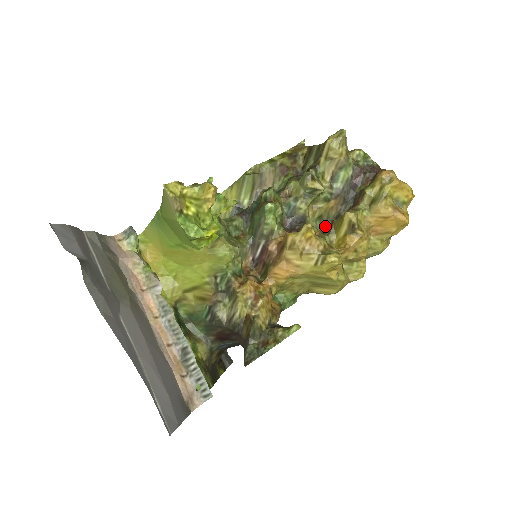
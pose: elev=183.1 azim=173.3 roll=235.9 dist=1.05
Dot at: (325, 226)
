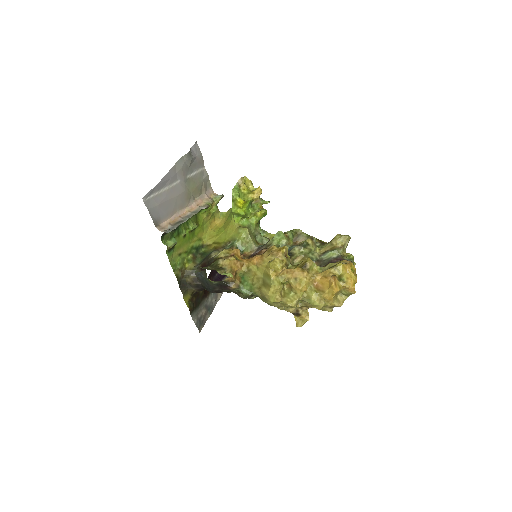
Dot at: occluded
